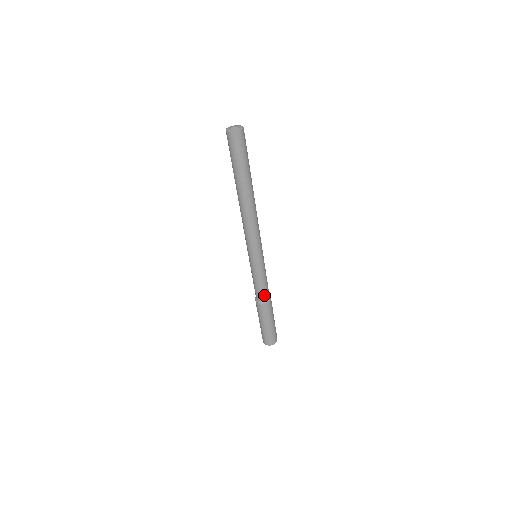
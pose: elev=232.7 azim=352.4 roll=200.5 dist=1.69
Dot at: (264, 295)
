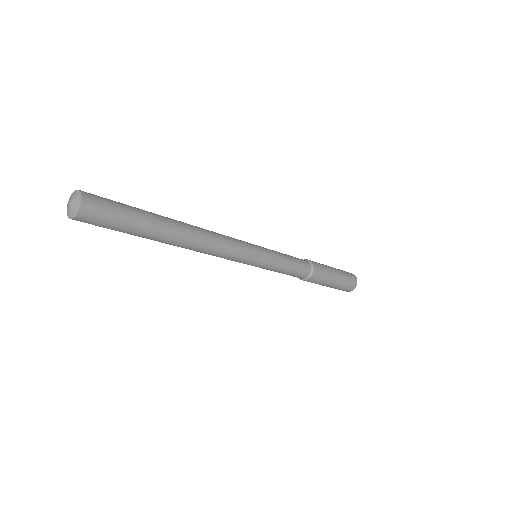
Dot at: occluded
